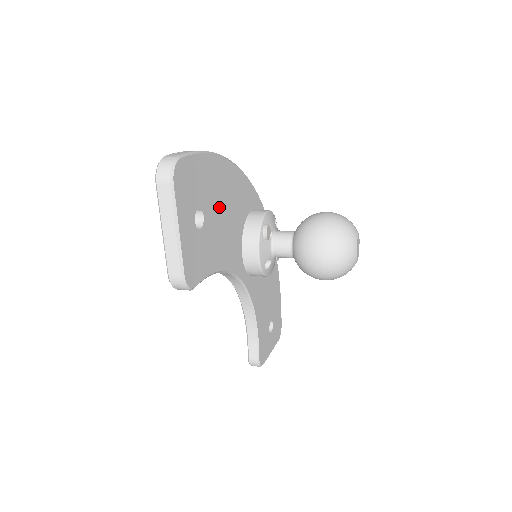
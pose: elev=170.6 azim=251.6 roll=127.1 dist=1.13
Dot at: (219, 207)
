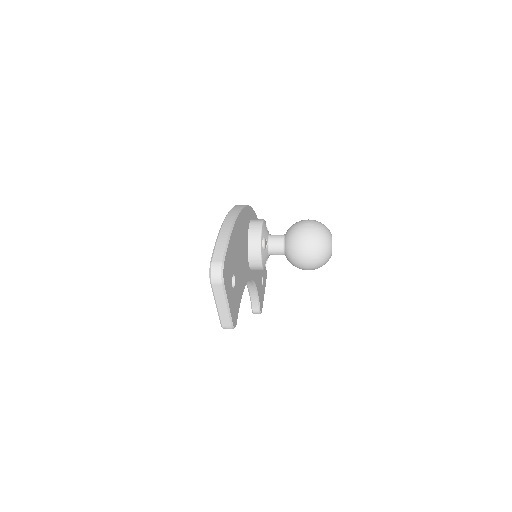
Dot at: (238, 256)
